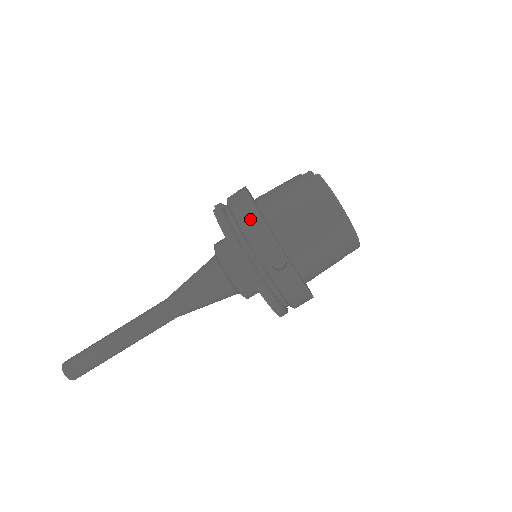
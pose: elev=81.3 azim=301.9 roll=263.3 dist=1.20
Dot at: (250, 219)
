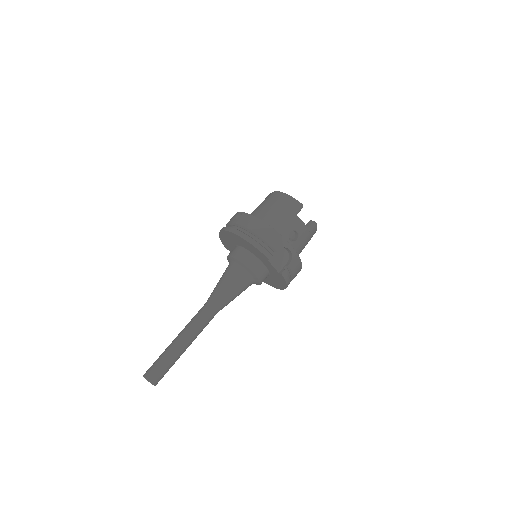
Dot at: occluded
